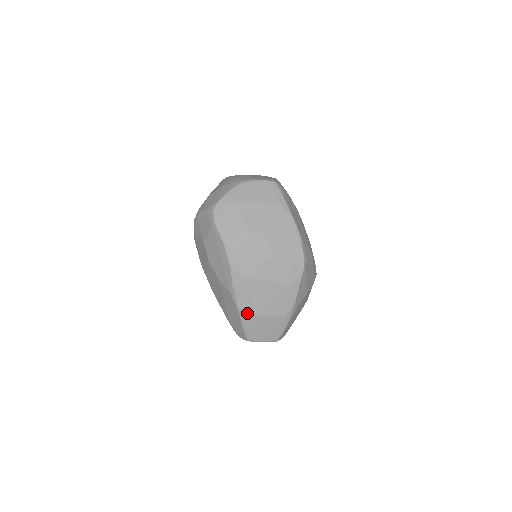
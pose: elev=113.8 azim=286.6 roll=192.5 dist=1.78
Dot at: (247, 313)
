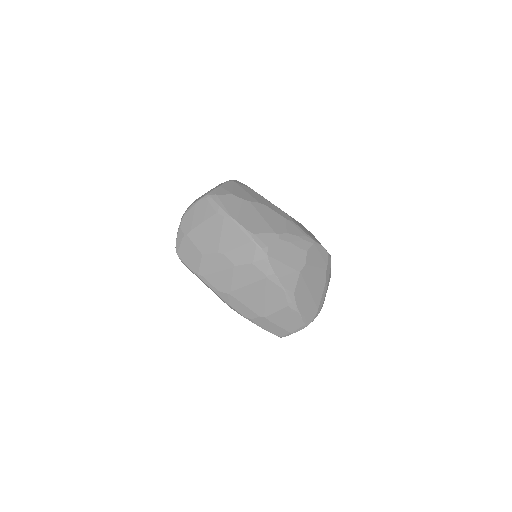
Dot at: (255, 318)
